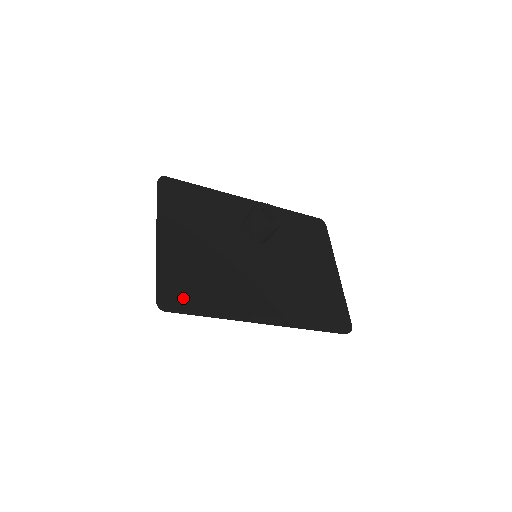
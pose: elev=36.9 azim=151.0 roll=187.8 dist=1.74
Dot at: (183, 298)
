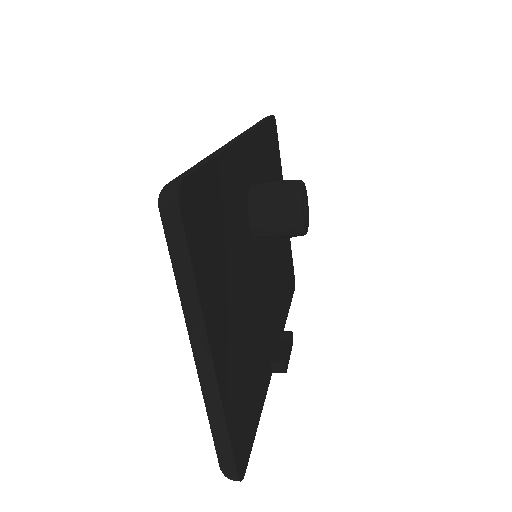
Dot at: (247, 435)
